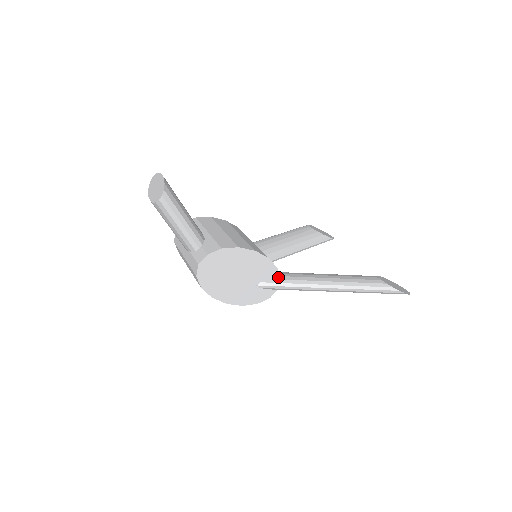
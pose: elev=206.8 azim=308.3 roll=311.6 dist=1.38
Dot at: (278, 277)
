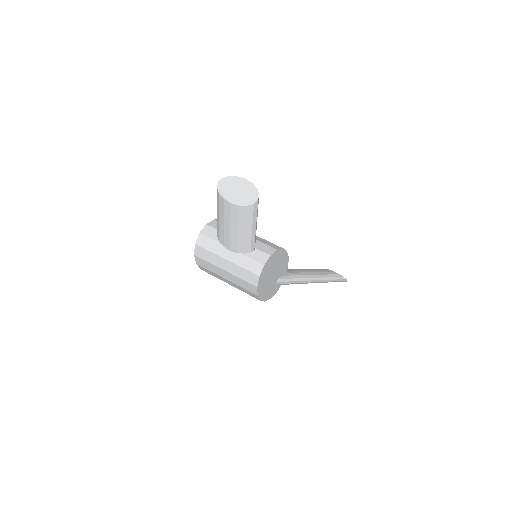
Dot at: (285, 274)
